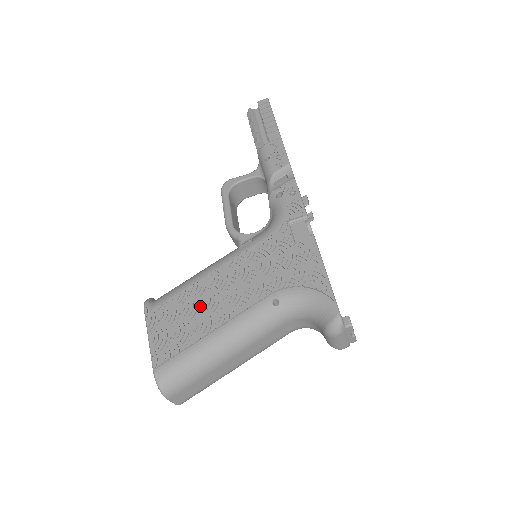
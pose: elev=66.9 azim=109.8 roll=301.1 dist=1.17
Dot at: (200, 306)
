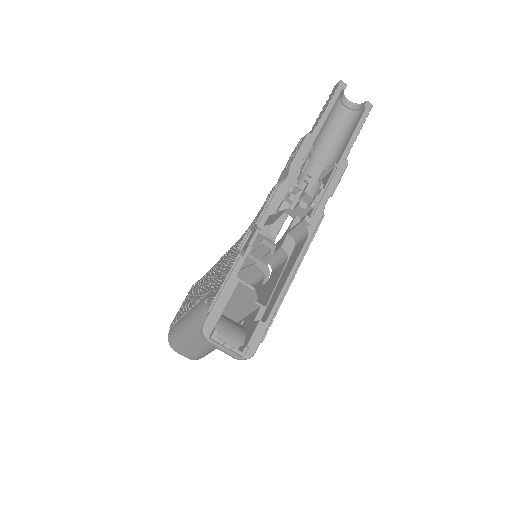
Dot at: (196, 291)
